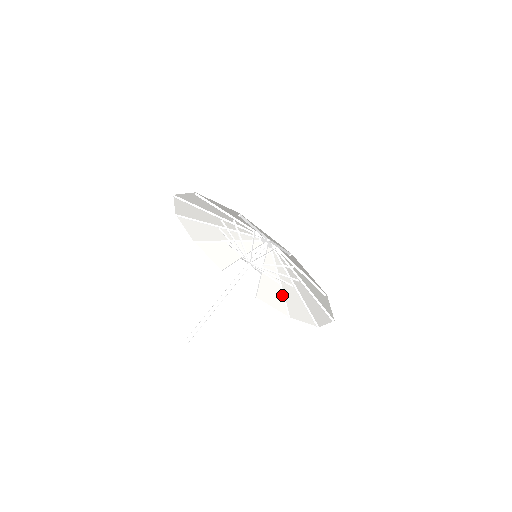
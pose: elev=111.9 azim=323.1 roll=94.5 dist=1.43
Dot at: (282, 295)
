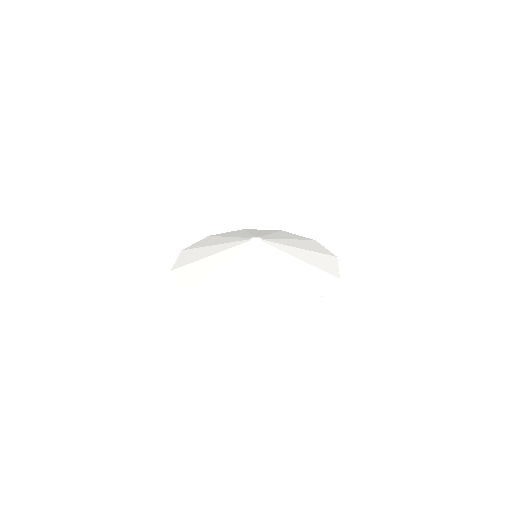
Dot at: occluded
